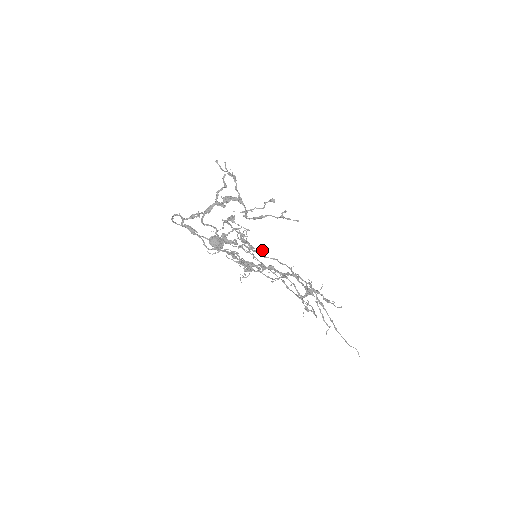
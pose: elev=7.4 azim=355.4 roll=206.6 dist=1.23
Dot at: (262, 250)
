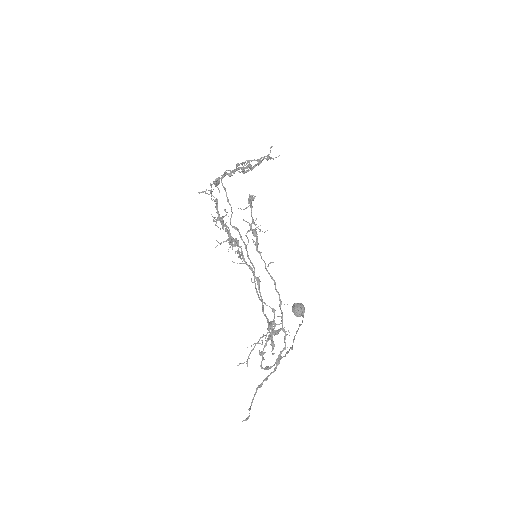
Dot at: (270, 263)
